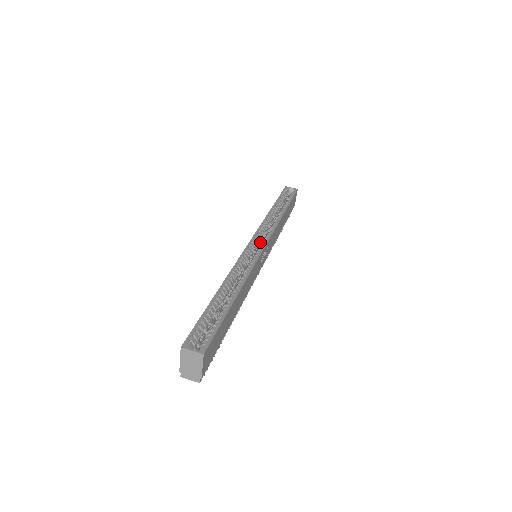
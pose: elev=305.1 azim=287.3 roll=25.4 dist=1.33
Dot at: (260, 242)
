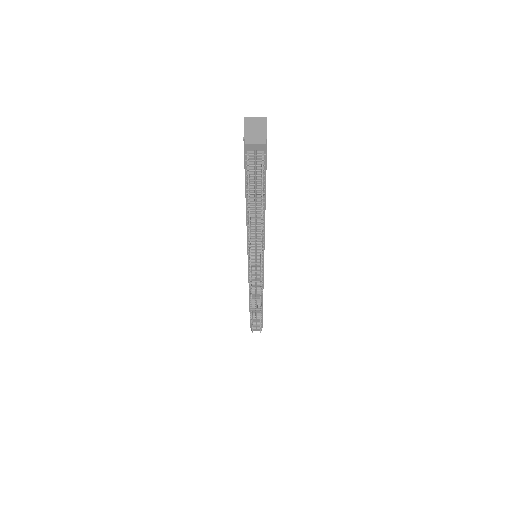
Dot at: occluded
